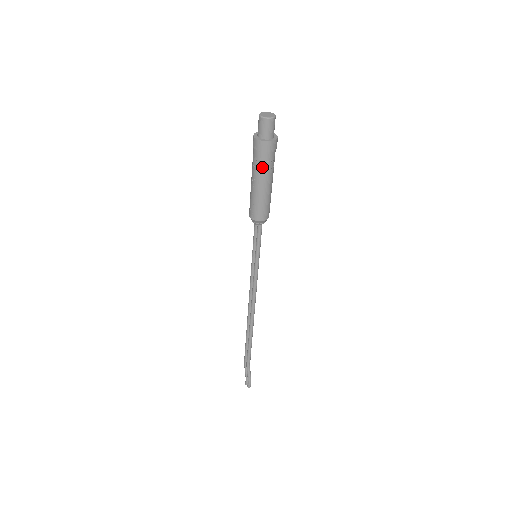
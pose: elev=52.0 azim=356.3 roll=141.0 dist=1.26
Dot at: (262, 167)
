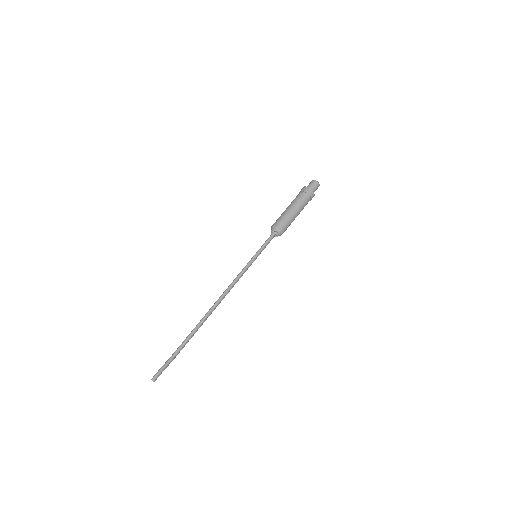
Dot at: (296, 198)
